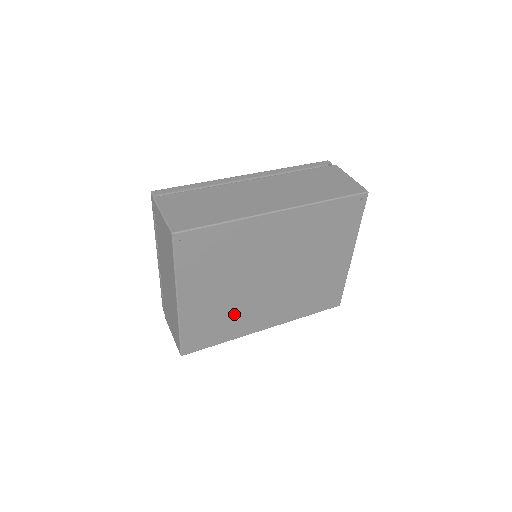
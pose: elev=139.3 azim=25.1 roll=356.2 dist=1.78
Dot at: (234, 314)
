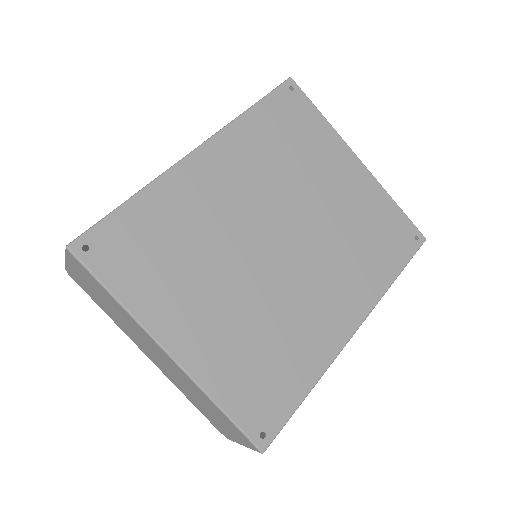
Dot at: (280, 330)
